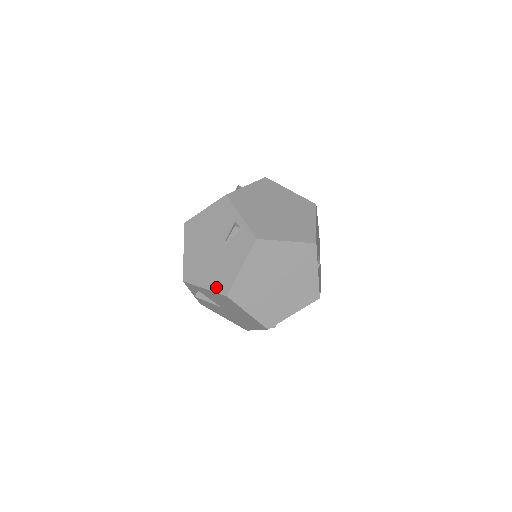
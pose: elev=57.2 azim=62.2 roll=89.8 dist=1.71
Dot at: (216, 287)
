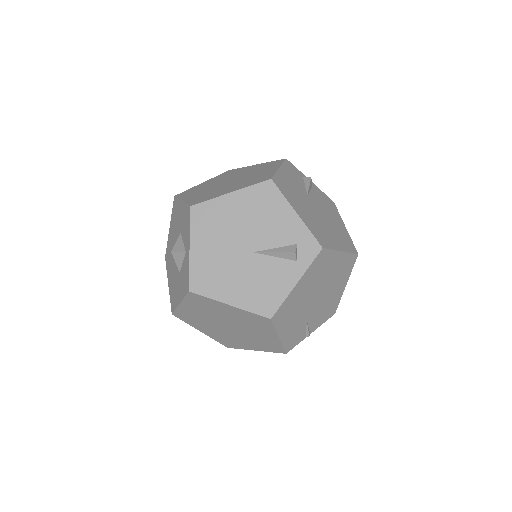
Dot at: occluded
